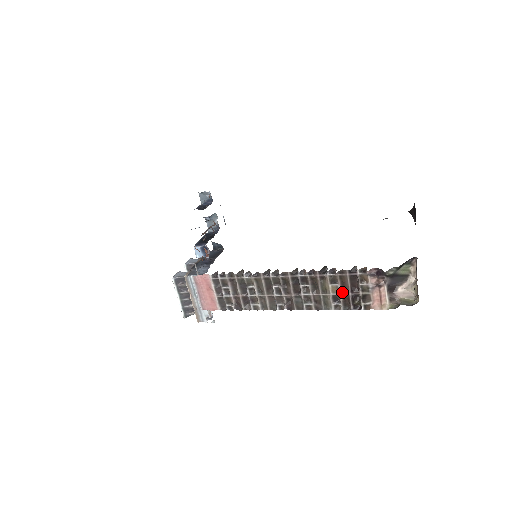
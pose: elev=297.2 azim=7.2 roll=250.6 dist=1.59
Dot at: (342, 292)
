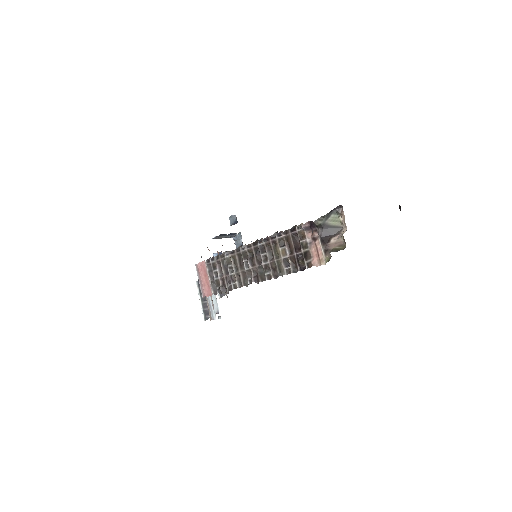
Dot at: (290, 254)
